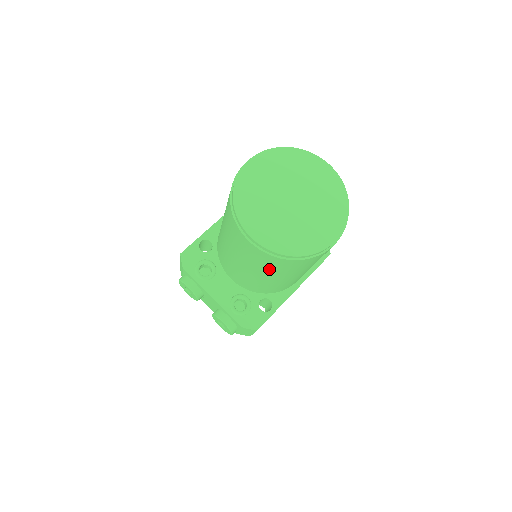
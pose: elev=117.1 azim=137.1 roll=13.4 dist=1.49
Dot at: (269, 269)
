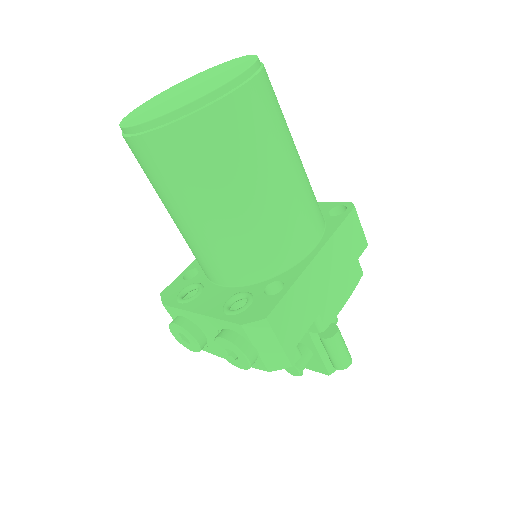
Dot at: (196, 177)
